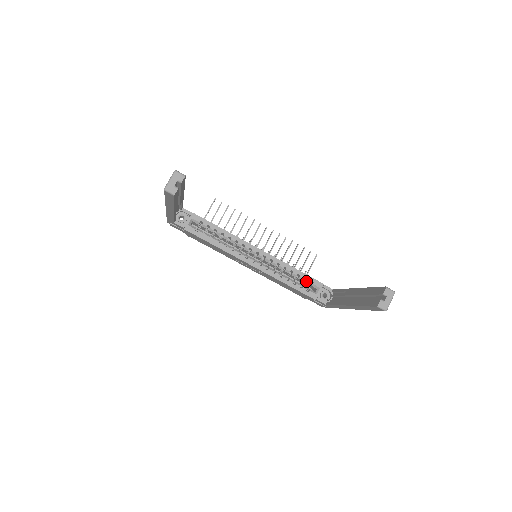
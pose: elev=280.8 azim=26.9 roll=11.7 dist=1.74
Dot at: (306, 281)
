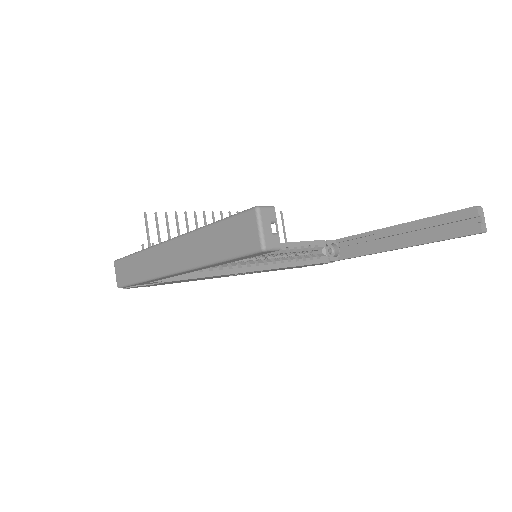
Dot at: (311, 248)
